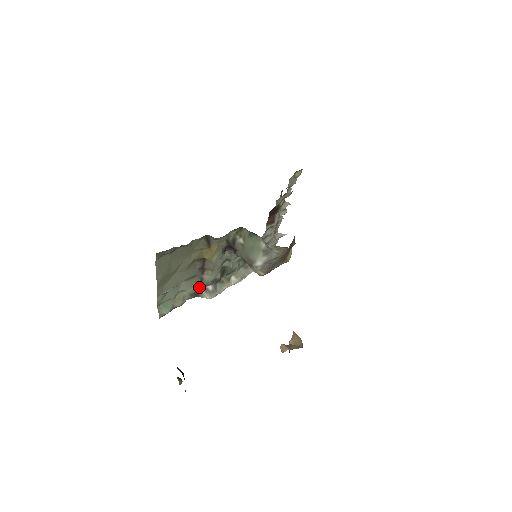
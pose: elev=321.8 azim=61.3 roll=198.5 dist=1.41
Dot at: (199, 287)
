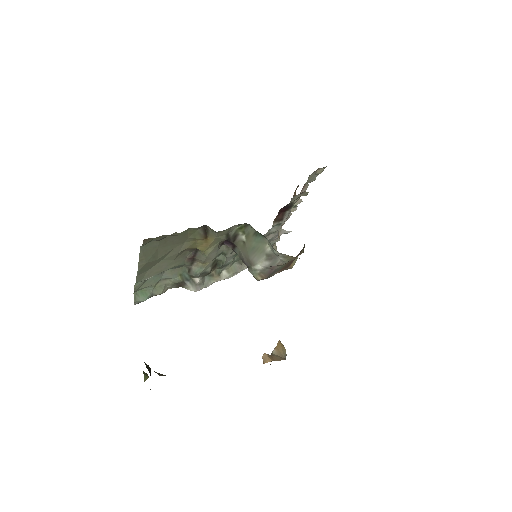
Dot at: (185, 277)
